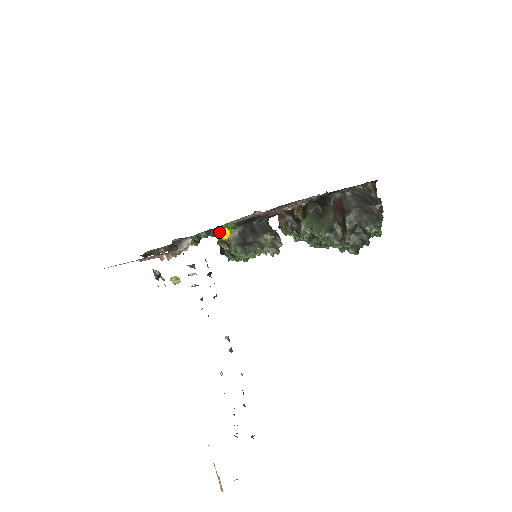
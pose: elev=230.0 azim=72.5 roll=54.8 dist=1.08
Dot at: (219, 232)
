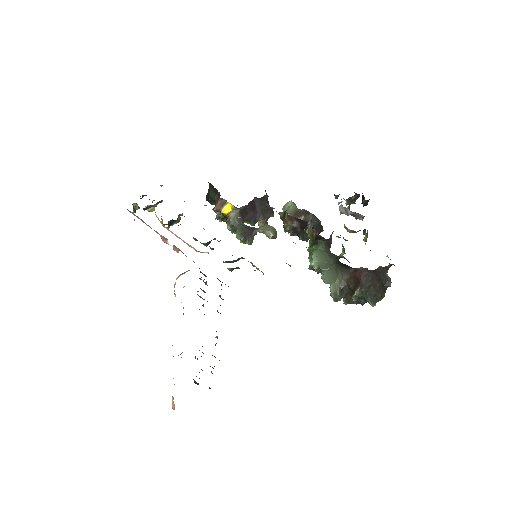
Dot at: occluded
